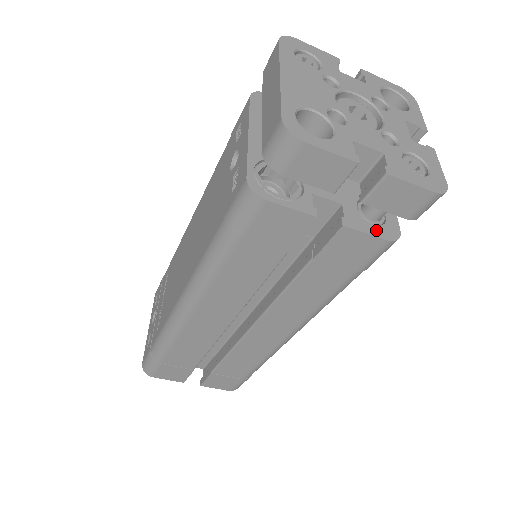
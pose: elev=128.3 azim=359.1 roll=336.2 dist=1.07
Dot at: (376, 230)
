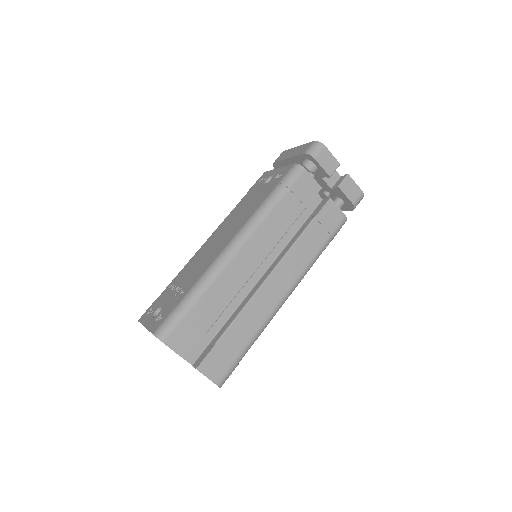
Dot at: (339, 211)
